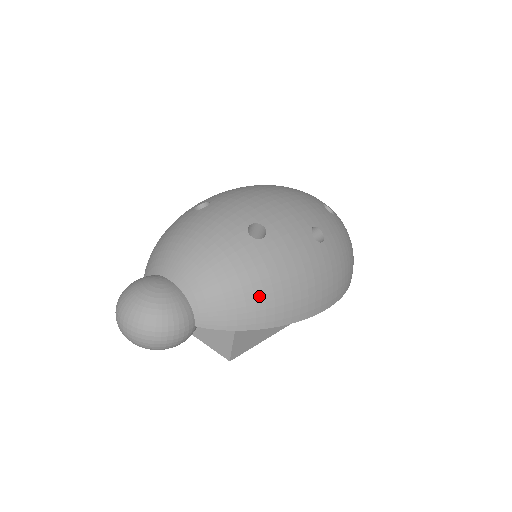
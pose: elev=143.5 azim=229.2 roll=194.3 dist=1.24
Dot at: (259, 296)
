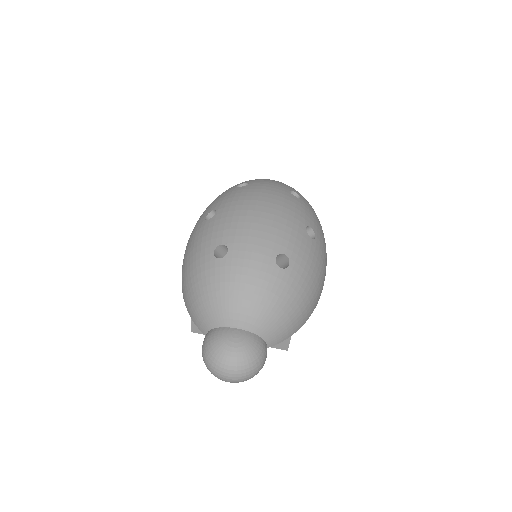
Dot at: (302, 307)
